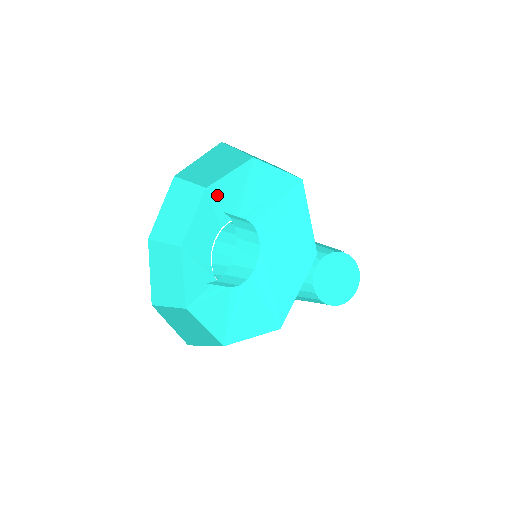
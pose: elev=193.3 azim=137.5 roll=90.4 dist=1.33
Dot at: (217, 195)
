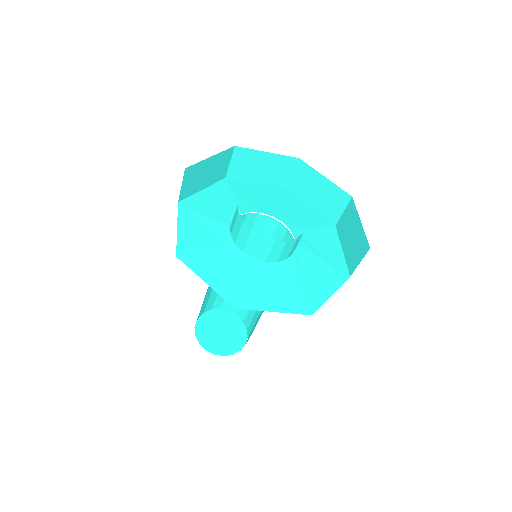
Dot at: (290, 201)
